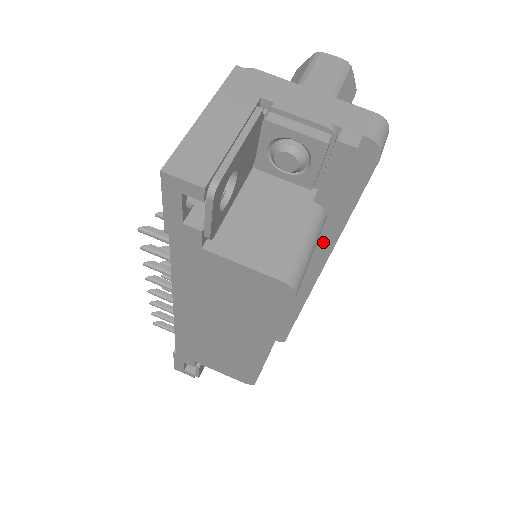
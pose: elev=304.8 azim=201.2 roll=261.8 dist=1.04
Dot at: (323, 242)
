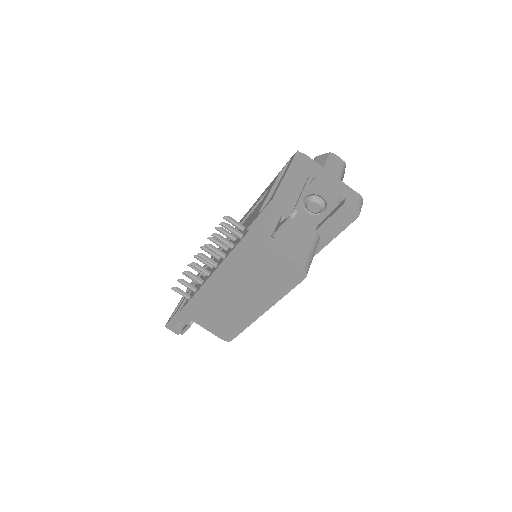
Dot at: occluded
